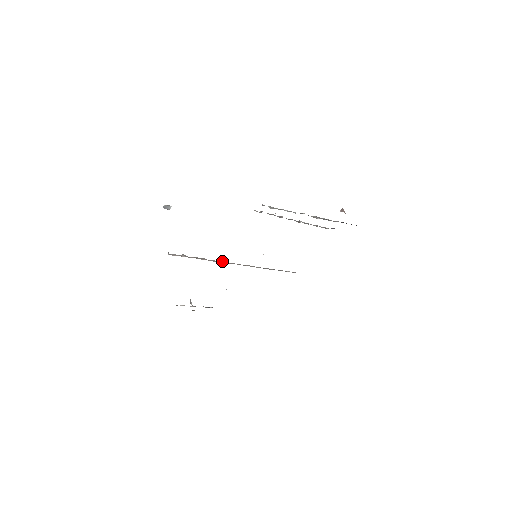
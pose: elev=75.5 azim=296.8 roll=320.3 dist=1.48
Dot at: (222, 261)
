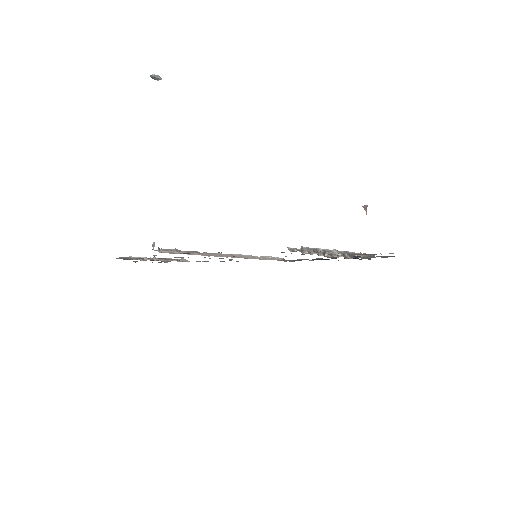
Dot at: occluded
